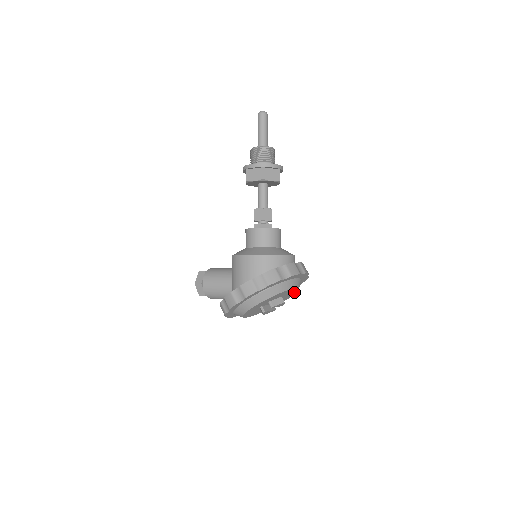
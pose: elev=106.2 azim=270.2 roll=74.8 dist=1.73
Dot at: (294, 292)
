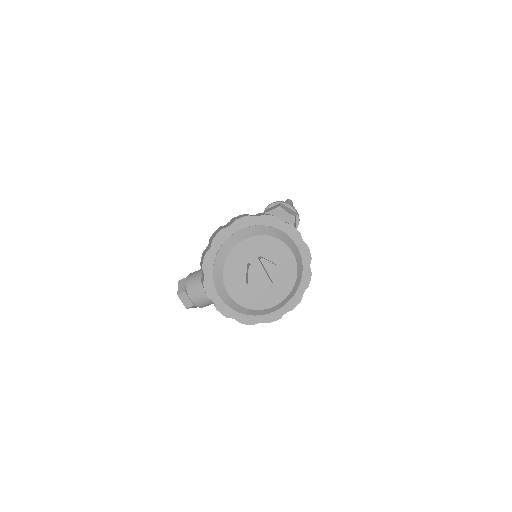
Dot at: (291, 278)
